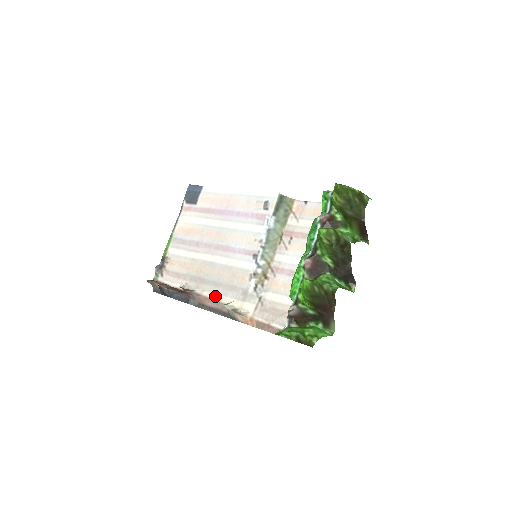
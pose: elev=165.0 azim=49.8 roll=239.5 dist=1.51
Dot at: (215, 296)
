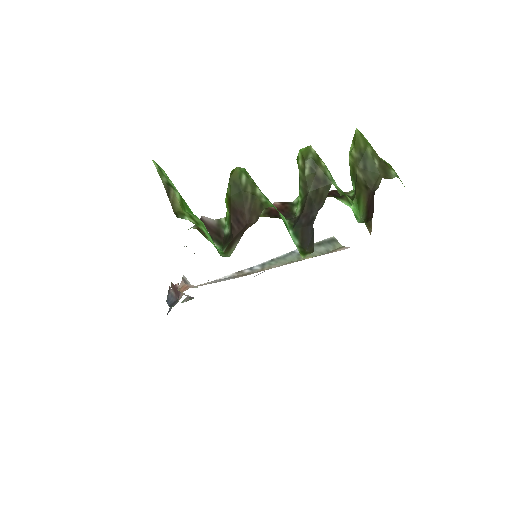
Dot at: occluded
